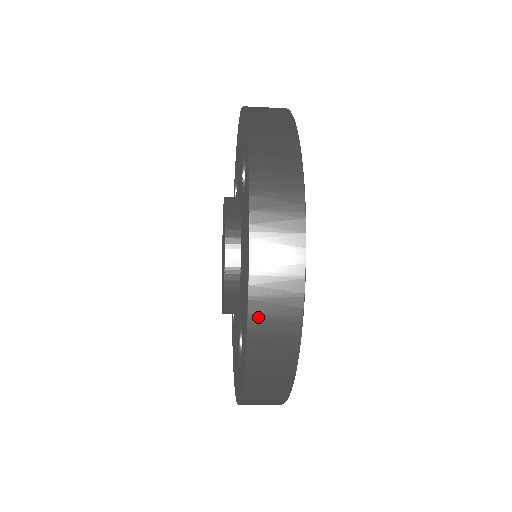
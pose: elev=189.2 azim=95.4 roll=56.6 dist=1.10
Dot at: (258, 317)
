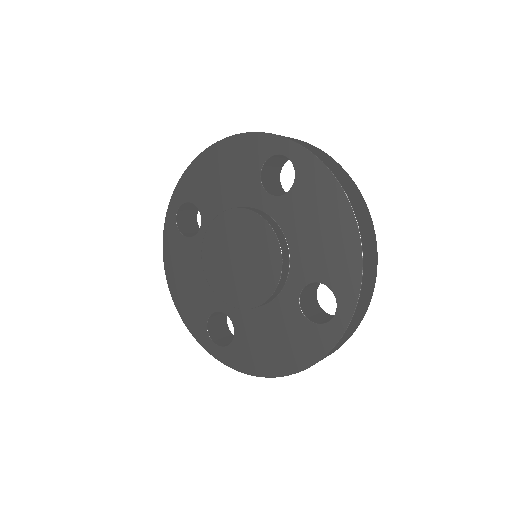
Dot at: (366, 253)
